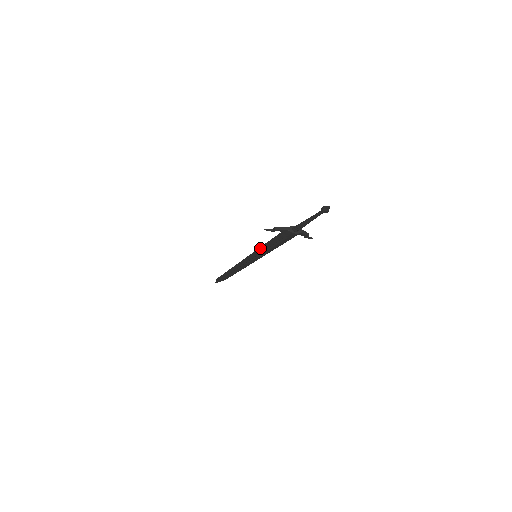
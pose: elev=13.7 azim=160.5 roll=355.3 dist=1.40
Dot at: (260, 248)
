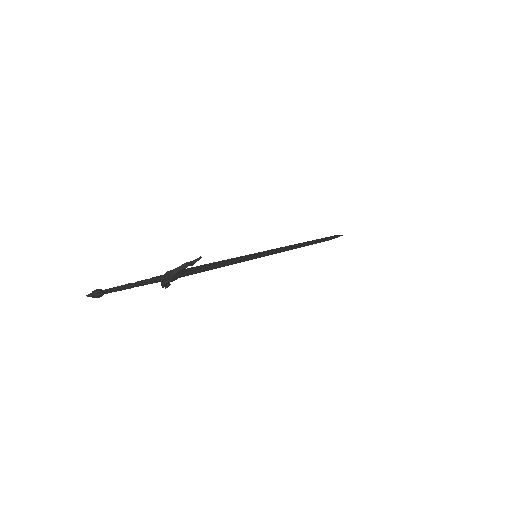
Dot at: (228, 265)
